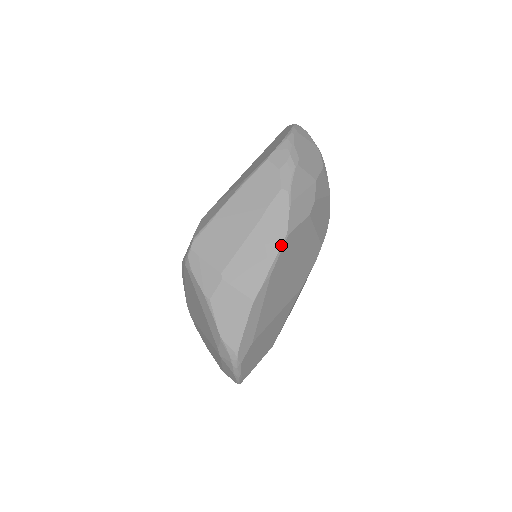
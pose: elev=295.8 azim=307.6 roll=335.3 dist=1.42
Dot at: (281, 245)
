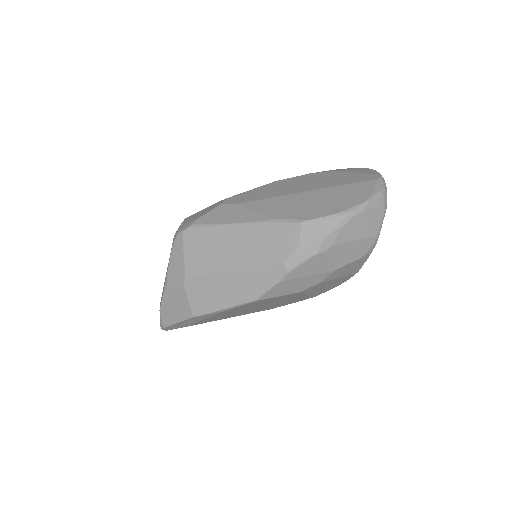
Dot at: (244, 303)
